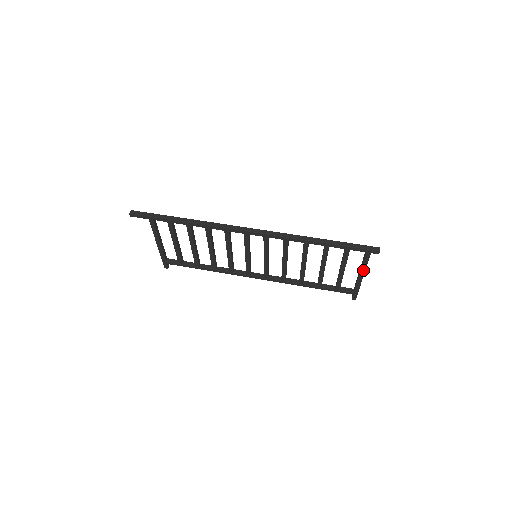
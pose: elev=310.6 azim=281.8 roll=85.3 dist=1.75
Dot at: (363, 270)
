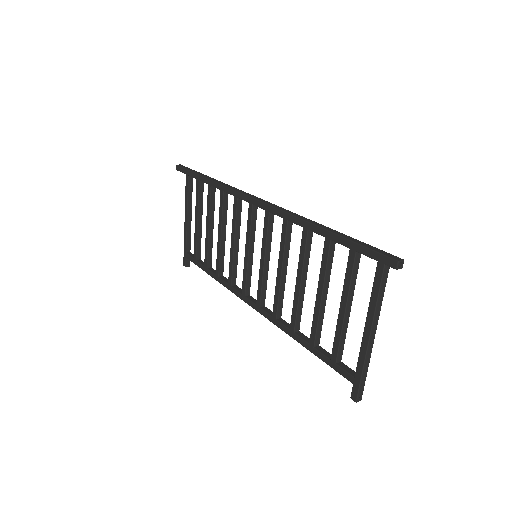
Dot at: (371, 313)
